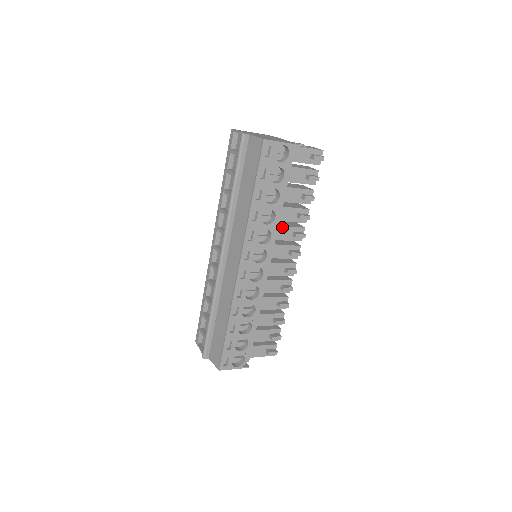
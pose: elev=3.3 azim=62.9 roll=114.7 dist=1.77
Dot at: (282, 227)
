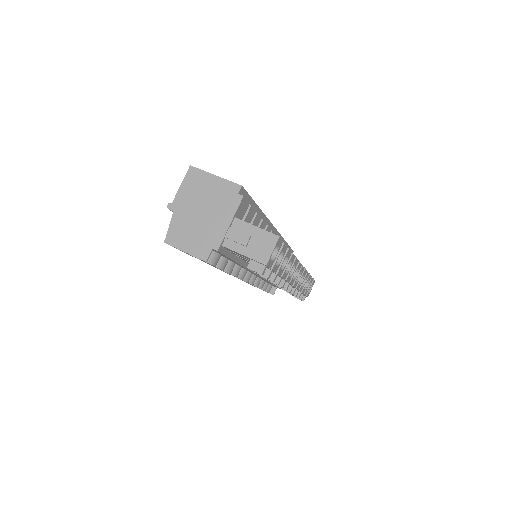
Dot at: occluded
